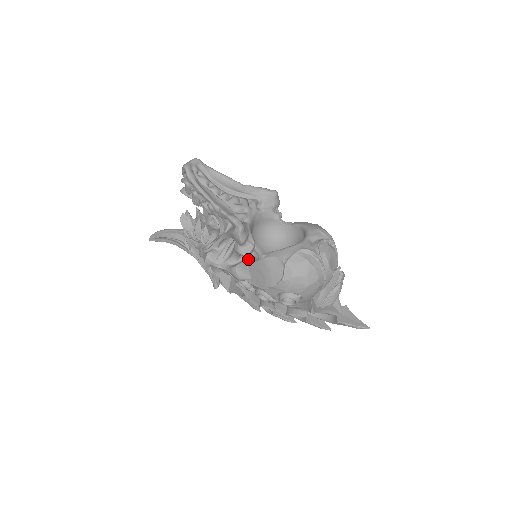
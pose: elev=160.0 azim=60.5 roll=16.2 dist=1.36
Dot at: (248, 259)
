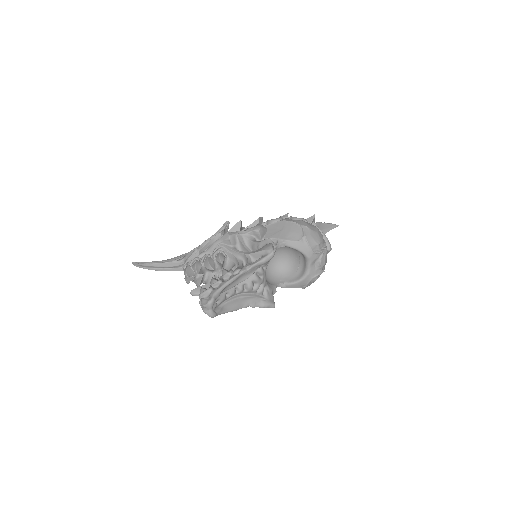
Dot at: occluded
